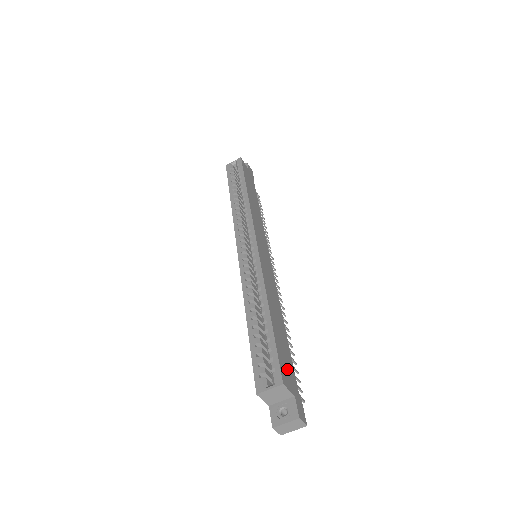
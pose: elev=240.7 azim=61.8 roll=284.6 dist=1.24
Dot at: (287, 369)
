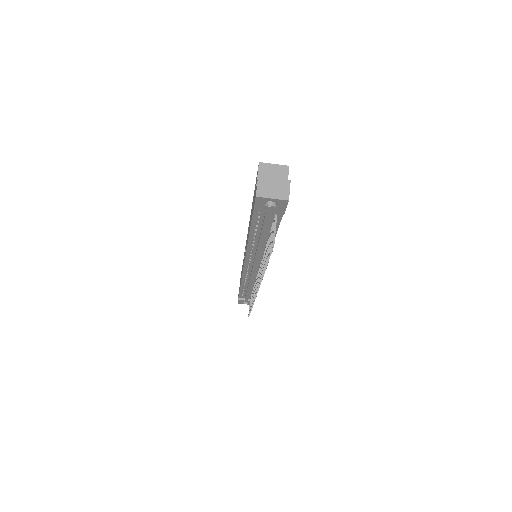
Dot at: occluded
